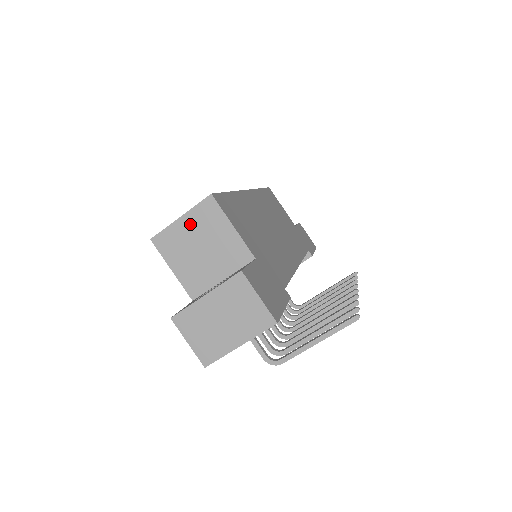
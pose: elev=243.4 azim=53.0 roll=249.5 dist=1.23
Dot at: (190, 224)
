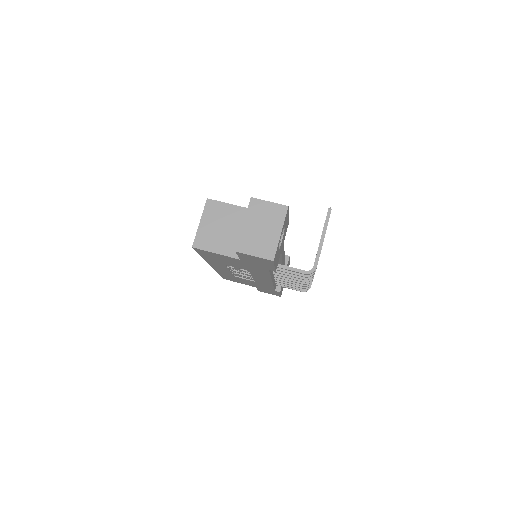
Dot at: (207, 221)
